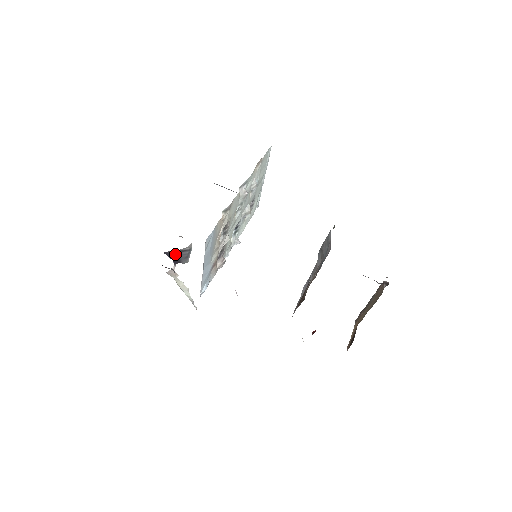
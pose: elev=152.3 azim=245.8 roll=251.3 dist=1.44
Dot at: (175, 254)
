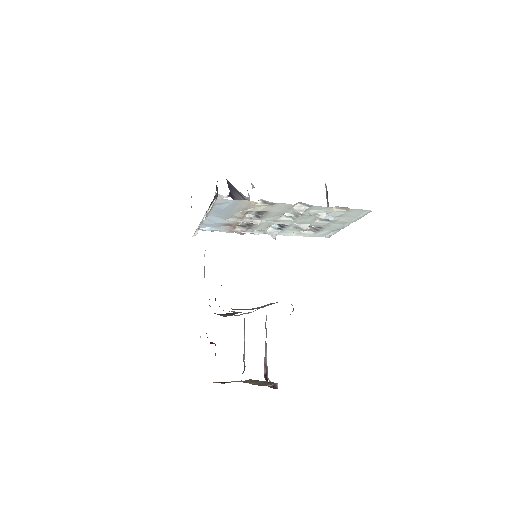
Dot at: (234, 190)
